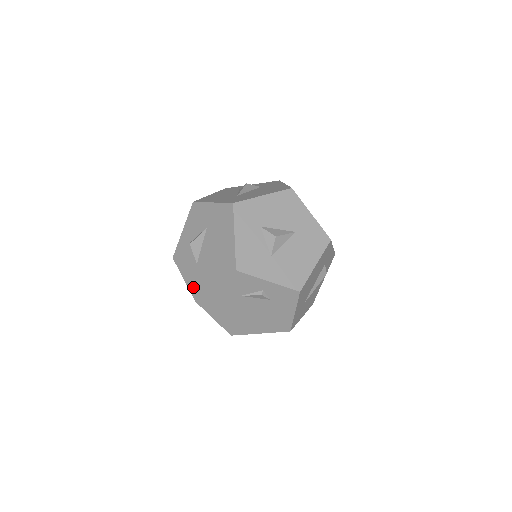
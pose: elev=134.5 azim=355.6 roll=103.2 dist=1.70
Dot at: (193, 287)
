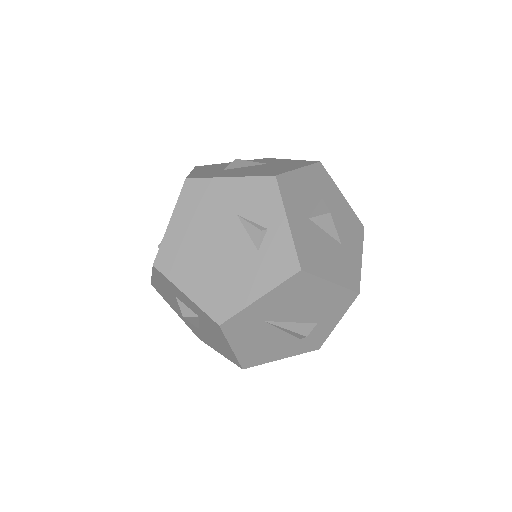
Dot at: (197, 174)
